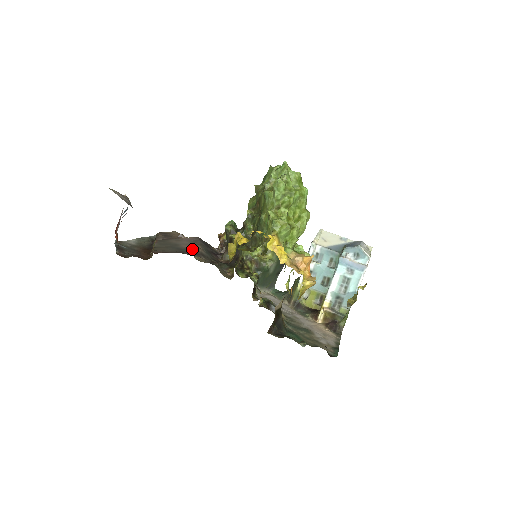
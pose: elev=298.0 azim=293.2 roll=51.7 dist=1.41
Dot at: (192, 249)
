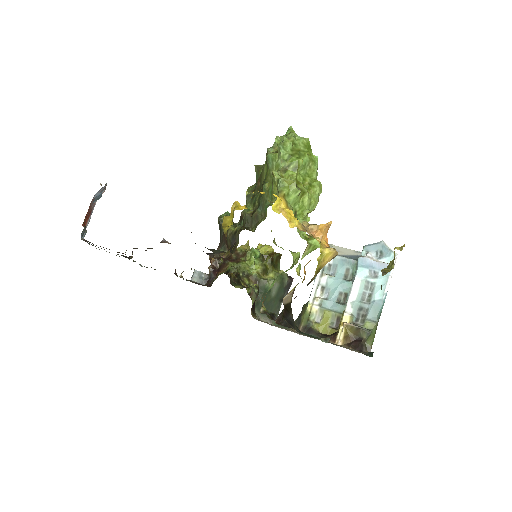
Dot at: occluded
